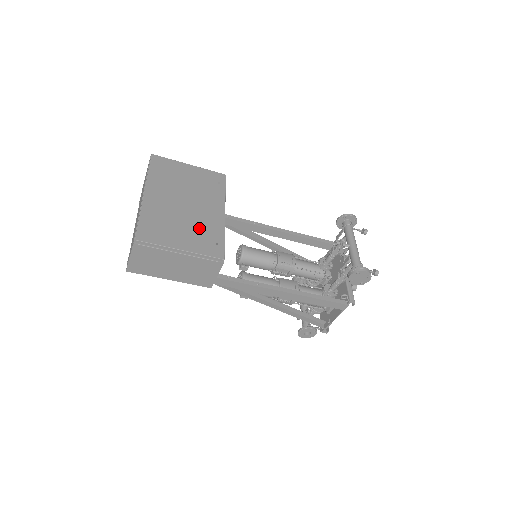
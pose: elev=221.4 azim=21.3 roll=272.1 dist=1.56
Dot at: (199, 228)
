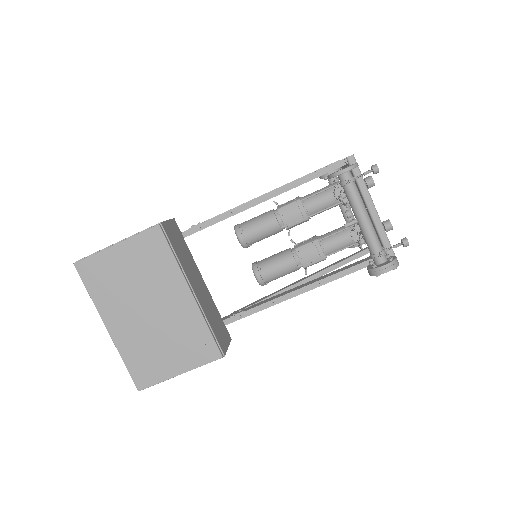
Dot at: (179, 335)
